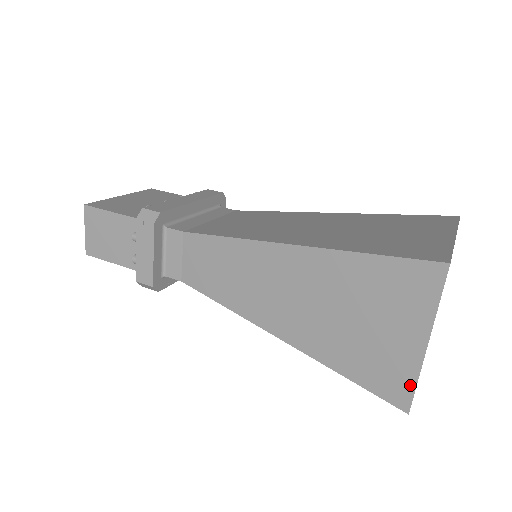
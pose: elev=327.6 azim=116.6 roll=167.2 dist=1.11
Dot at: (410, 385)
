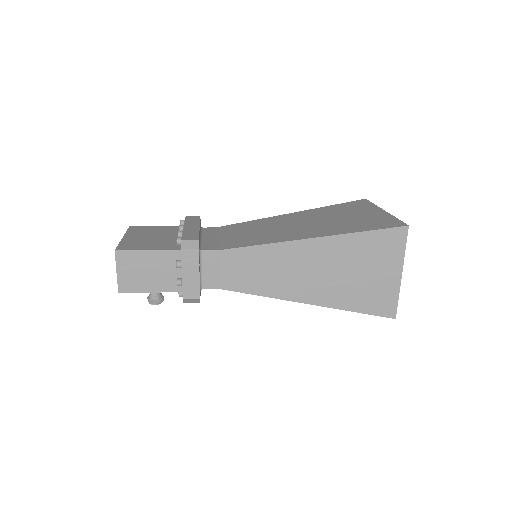
Dot at: (395, 301)
